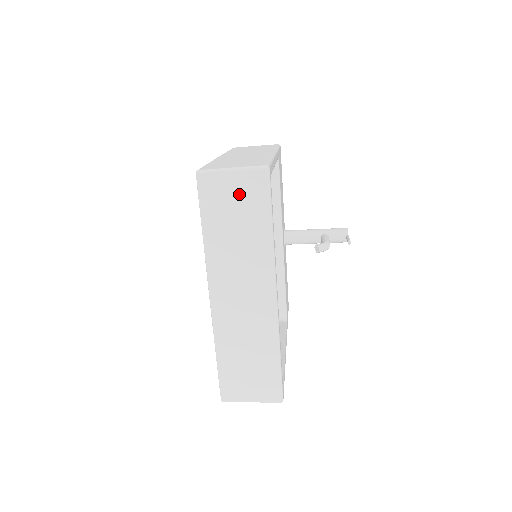
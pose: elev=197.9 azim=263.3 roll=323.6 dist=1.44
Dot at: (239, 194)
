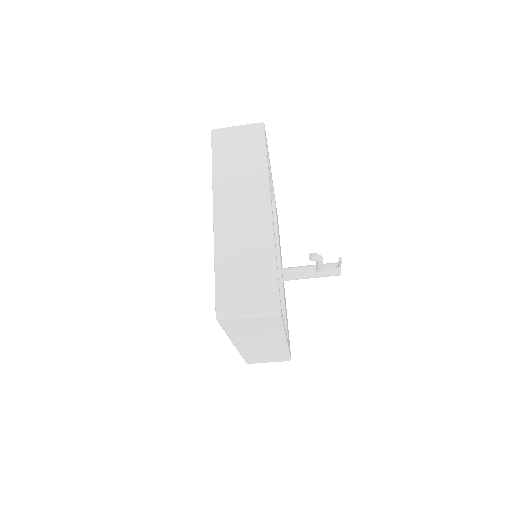
Dot at: (242, 139)
